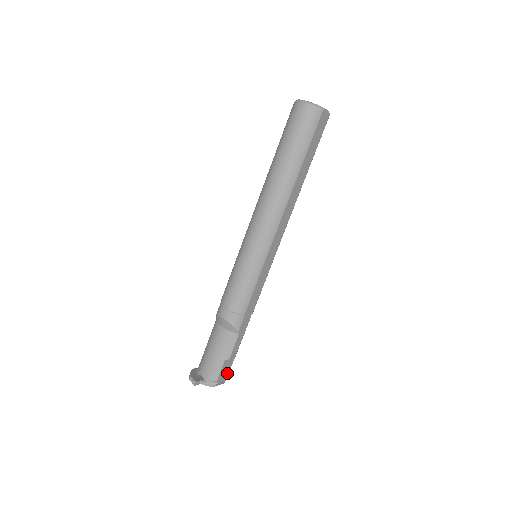
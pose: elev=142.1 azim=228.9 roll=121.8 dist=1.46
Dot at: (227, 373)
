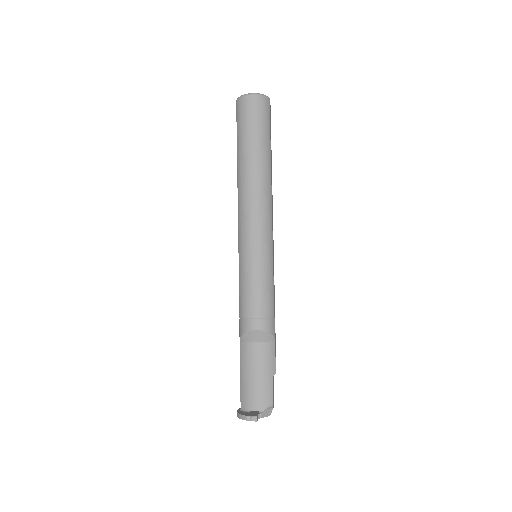
Dot at: occluded
